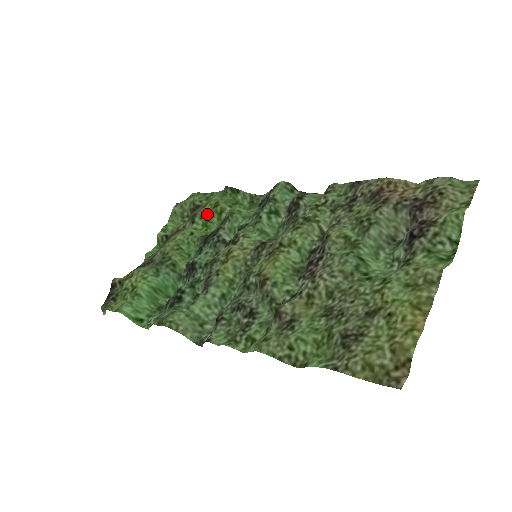
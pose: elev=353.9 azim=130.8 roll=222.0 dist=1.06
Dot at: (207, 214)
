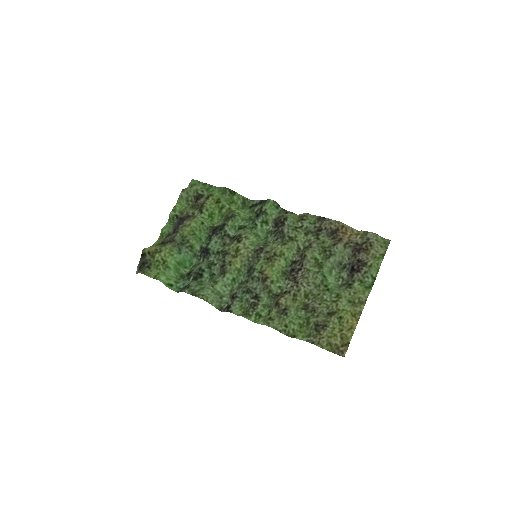
Dot at: (212, 208)
